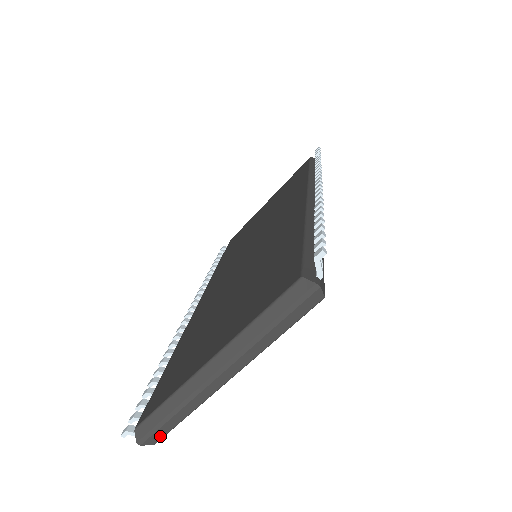
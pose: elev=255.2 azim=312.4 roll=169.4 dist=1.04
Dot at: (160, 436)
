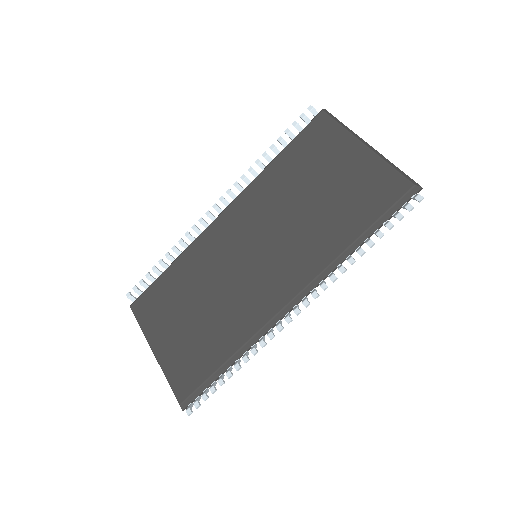
Dot at: occluded
